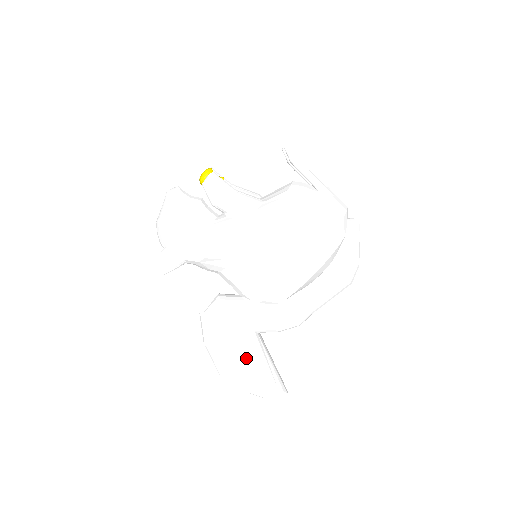
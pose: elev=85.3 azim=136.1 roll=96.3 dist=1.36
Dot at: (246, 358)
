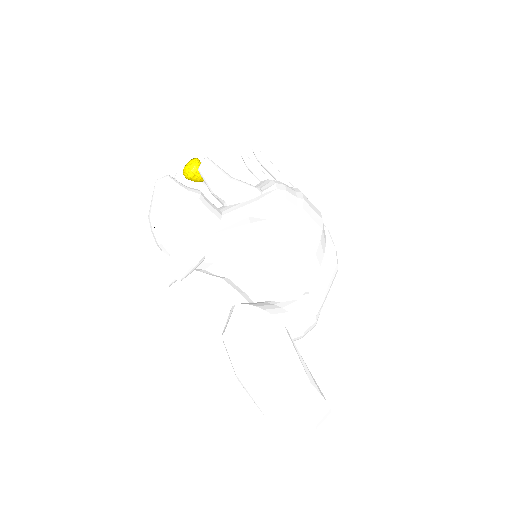
Dot at: (297, 368)
